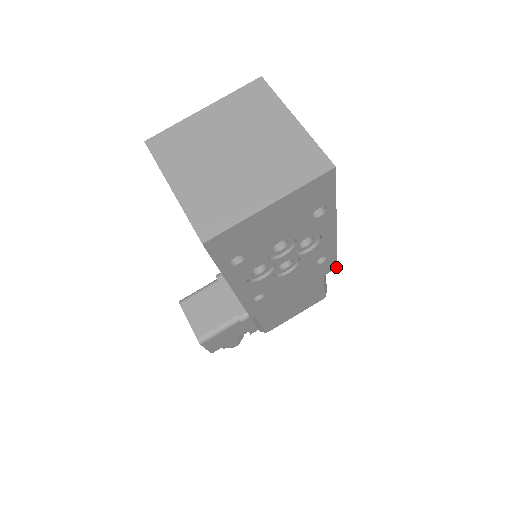
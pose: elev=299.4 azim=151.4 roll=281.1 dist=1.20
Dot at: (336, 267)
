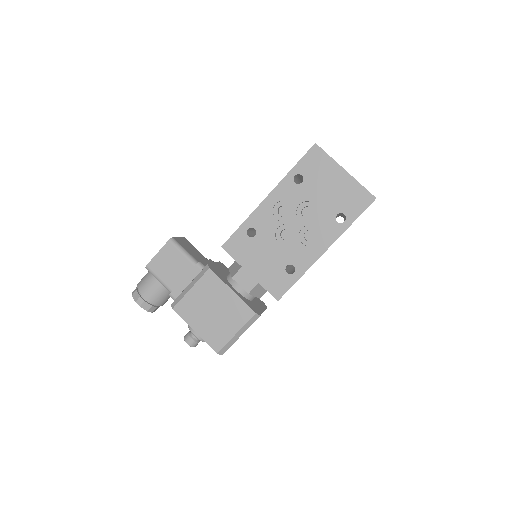
Dot at: (279, 299)
